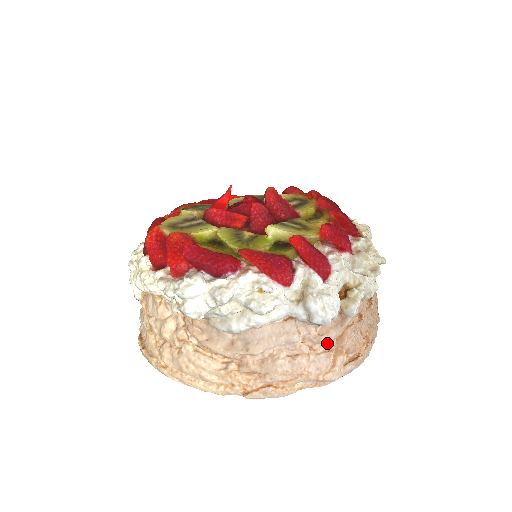
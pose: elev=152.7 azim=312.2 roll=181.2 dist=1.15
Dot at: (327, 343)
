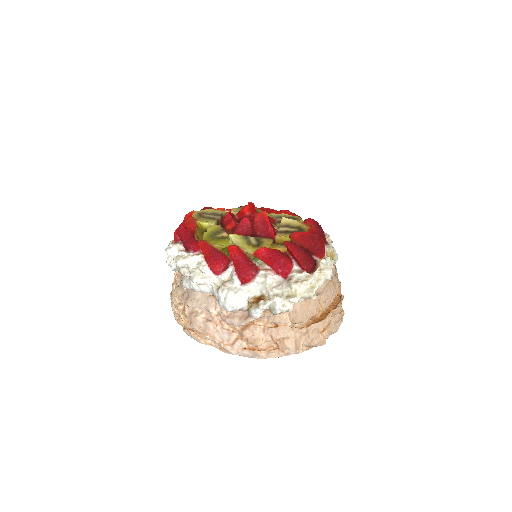
Dot at: (233, 326)
